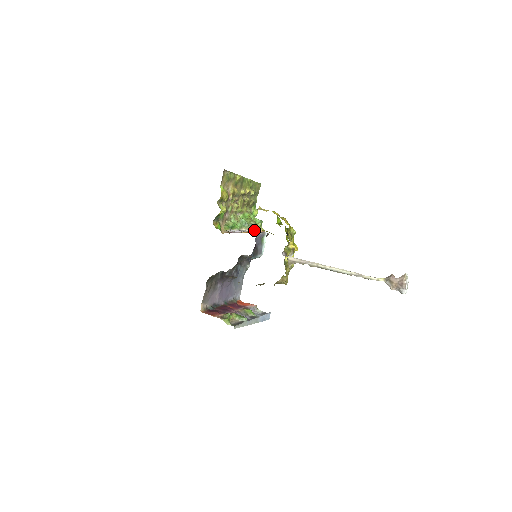
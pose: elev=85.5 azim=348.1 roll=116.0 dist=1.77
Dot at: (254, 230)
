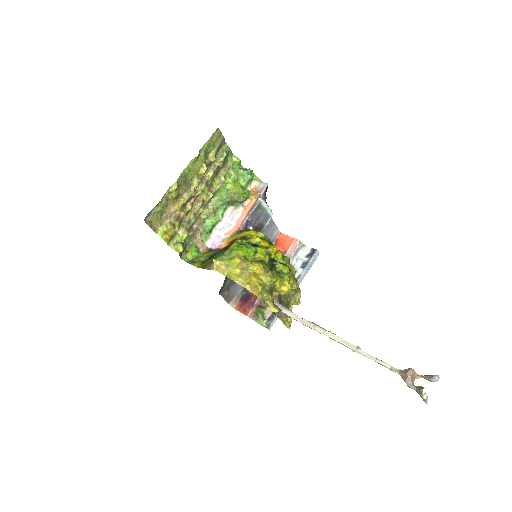
Dot at: (243, 204)
